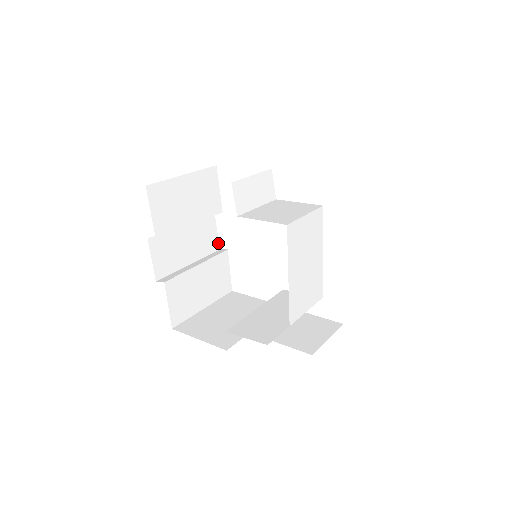
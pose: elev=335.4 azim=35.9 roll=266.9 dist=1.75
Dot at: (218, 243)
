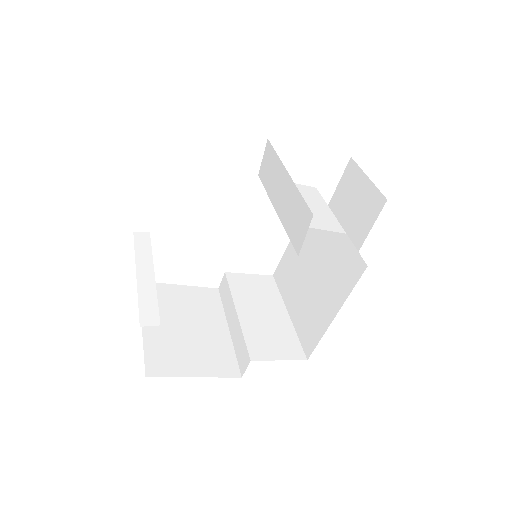
Dot at: occluded
